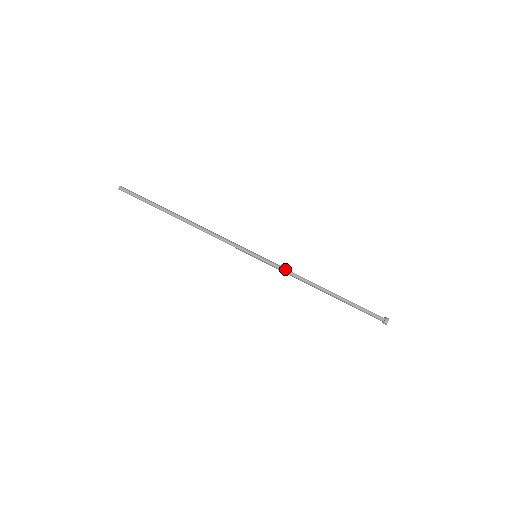
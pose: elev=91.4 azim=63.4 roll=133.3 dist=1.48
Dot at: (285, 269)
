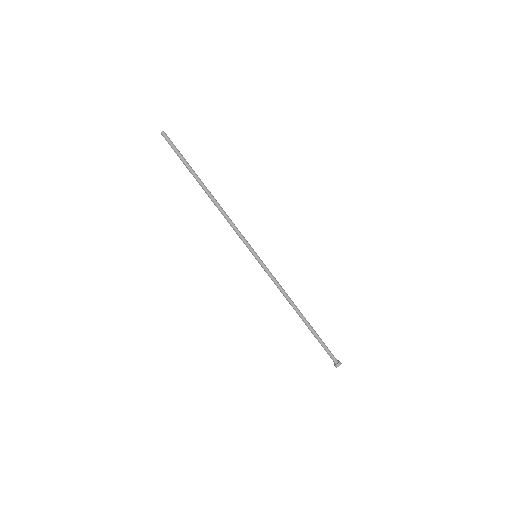
Dot at: (274, 281)
